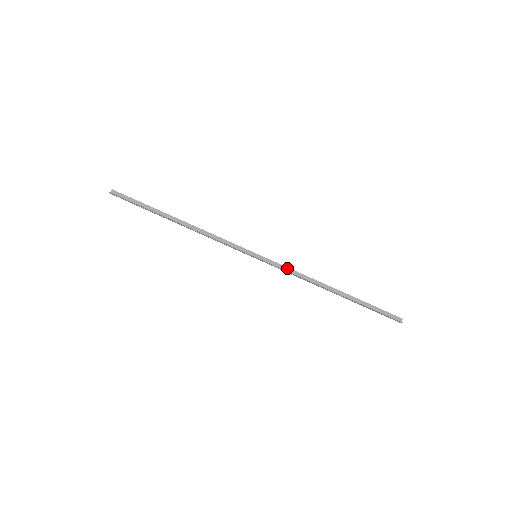
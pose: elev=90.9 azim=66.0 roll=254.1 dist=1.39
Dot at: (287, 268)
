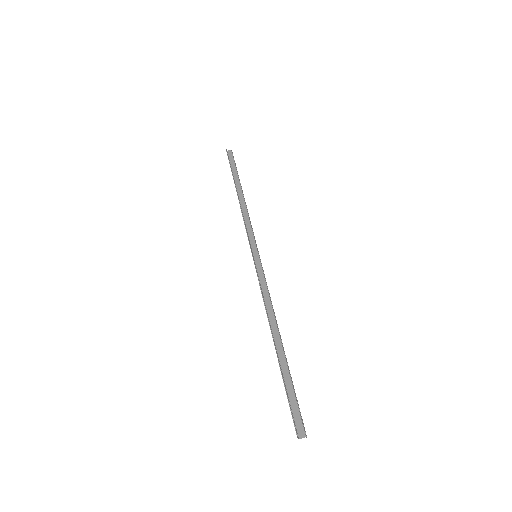
Dot at: (265, 285)
